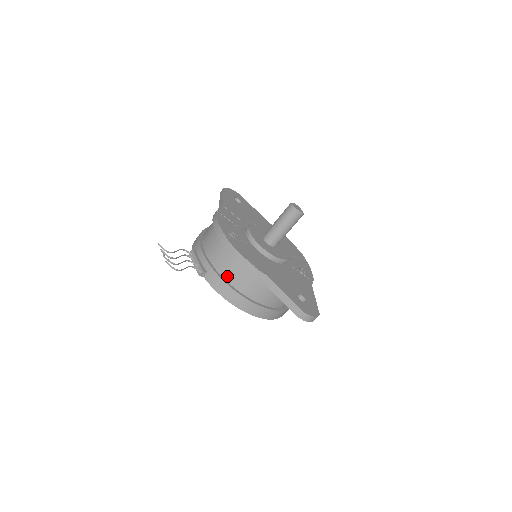
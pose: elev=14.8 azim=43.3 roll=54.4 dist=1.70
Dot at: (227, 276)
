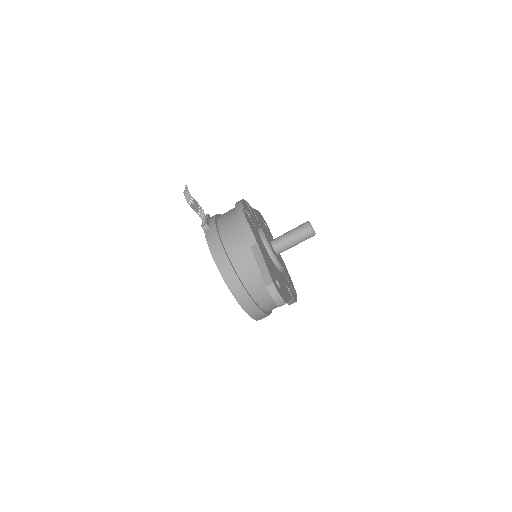
Dot at: (224, 235)
